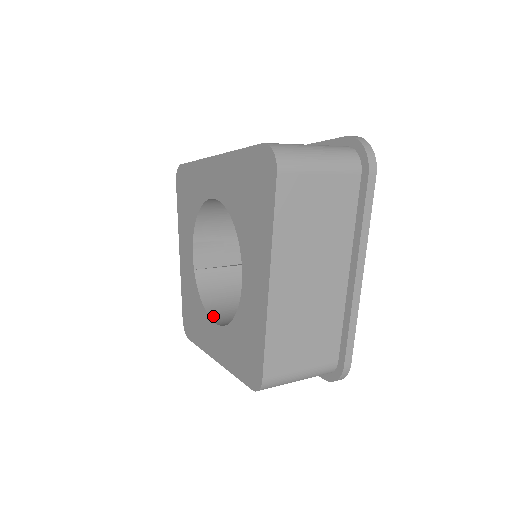
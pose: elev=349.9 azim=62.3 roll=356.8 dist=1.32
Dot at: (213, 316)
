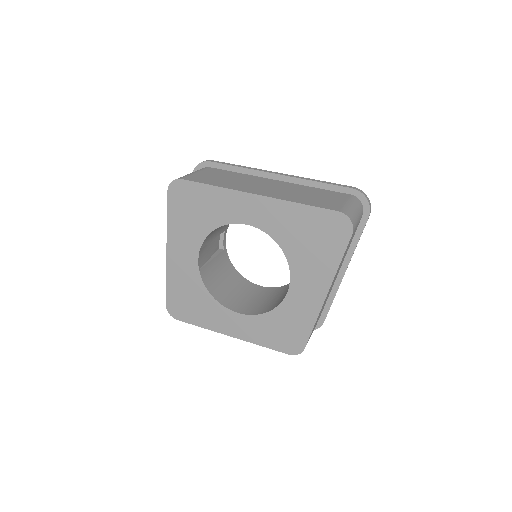
Dot at: (227, 306)
